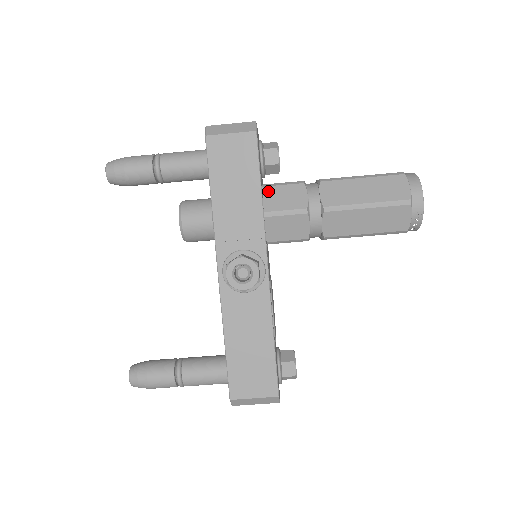
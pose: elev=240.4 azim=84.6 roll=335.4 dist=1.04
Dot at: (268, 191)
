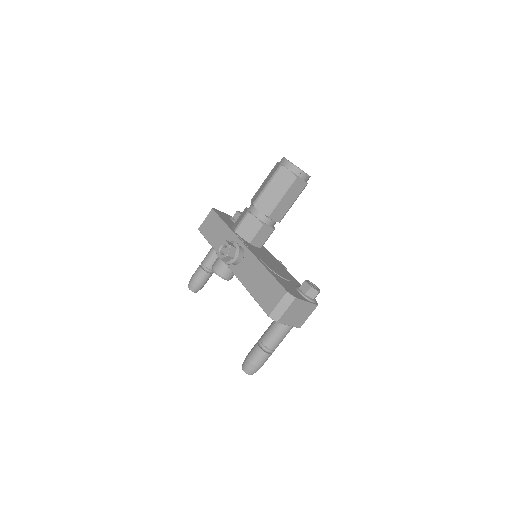
Dot at: (235, 224)
